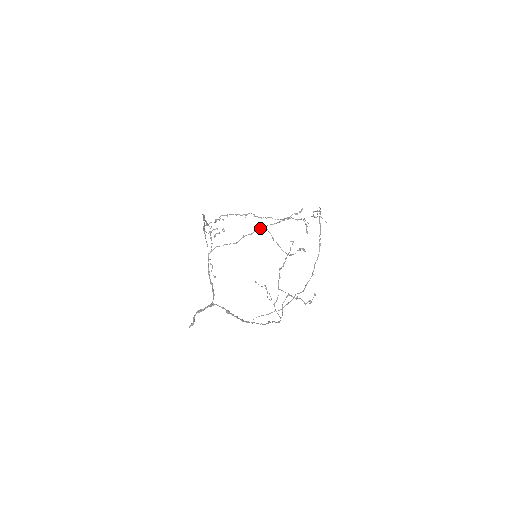
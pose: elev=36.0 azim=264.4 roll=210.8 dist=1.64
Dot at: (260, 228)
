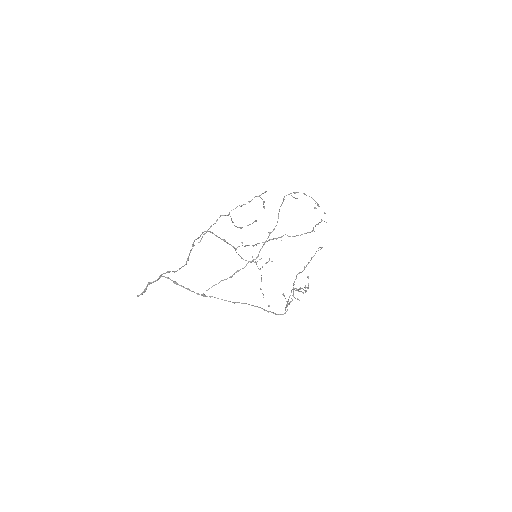
Dot at: occluded
